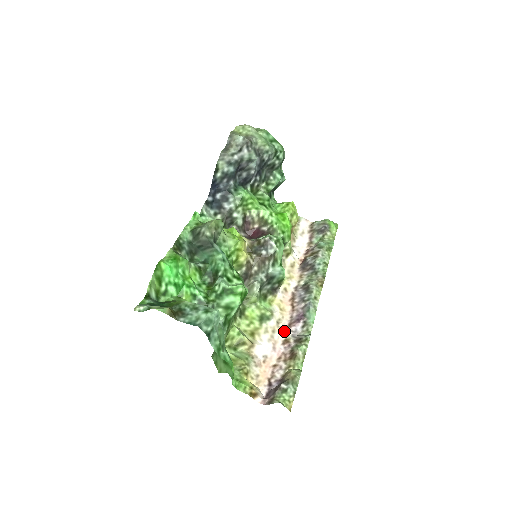
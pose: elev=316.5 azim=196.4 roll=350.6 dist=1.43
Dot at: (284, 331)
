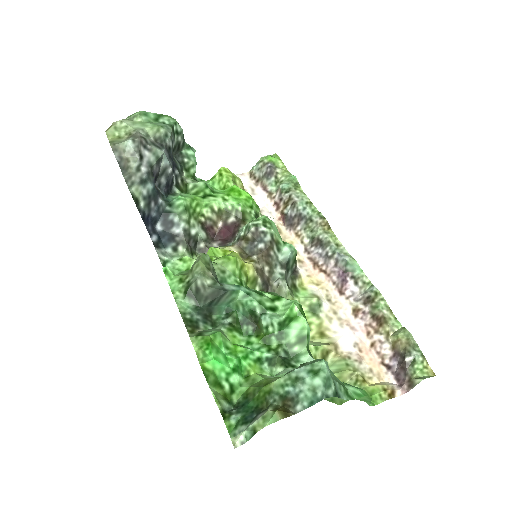
Dot at: (343, 303)
